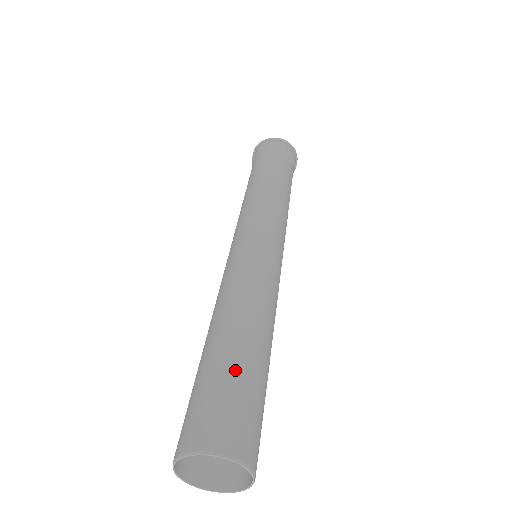
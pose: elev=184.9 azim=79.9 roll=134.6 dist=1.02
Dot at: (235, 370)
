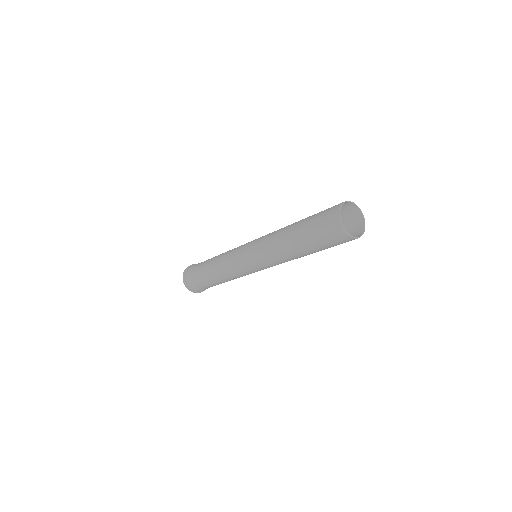
Dot at: occluded
